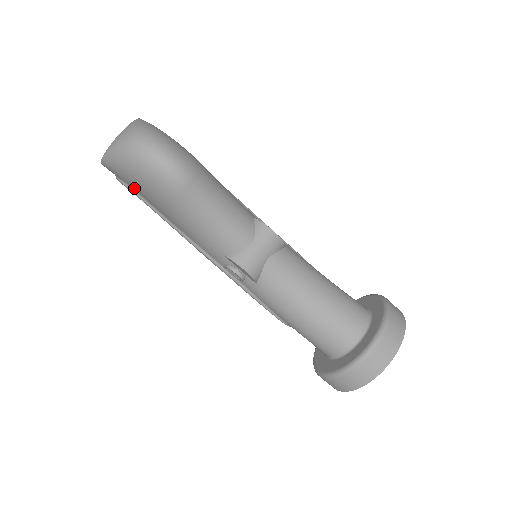
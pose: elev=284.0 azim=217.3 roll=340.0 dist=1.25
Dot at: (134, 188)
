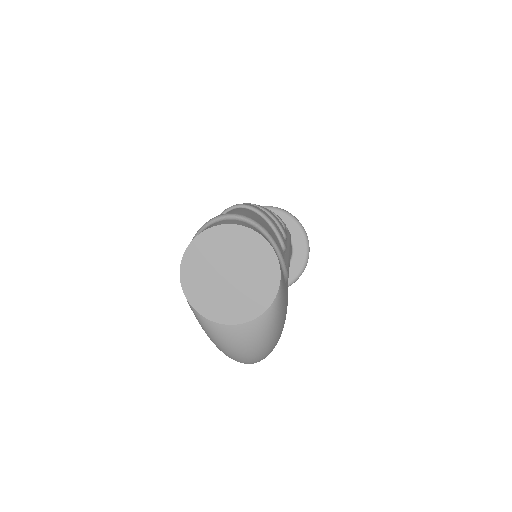
Dot at: occluded
